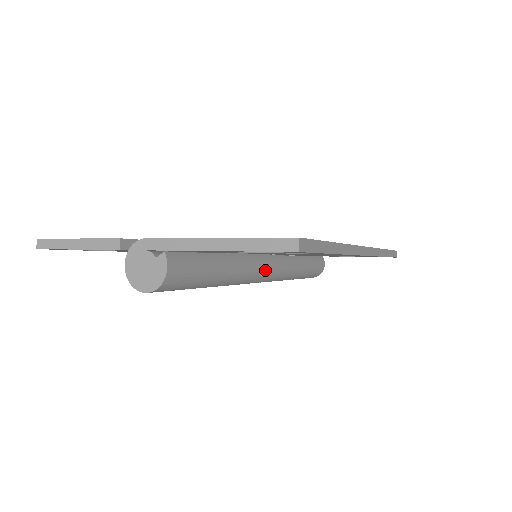
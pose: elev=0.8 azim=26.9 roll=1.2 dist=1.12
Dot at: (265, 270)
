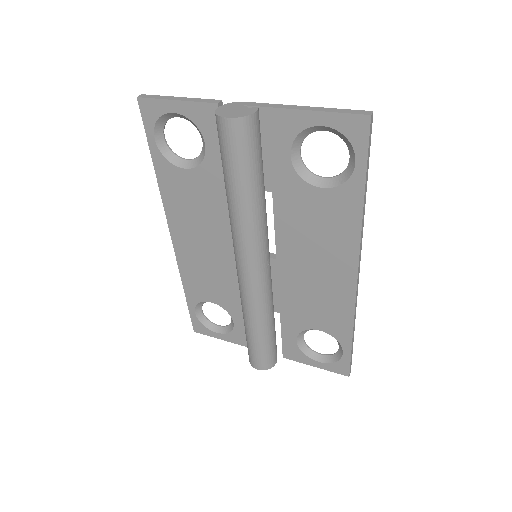
Dot at: (265, 256)
